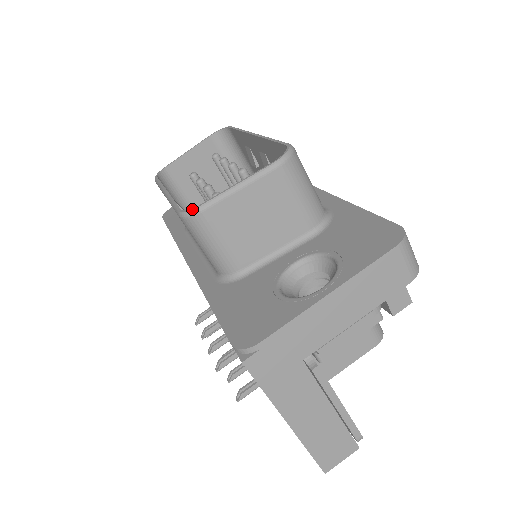
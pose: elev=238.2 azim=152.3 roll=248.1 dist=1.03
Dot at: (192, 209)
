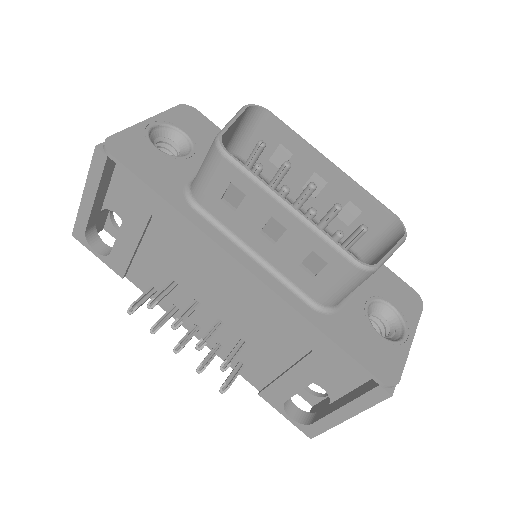
Dot at: (375, 267)
